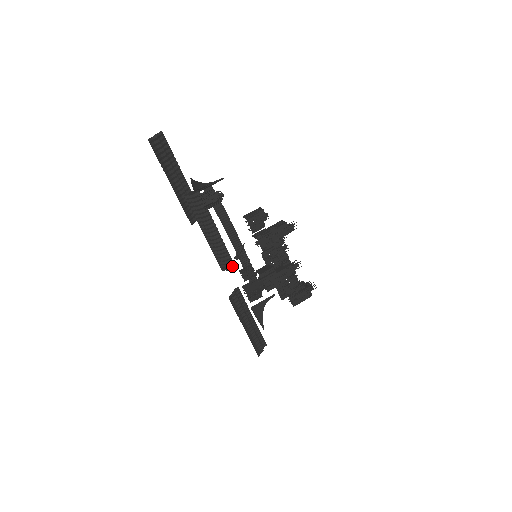
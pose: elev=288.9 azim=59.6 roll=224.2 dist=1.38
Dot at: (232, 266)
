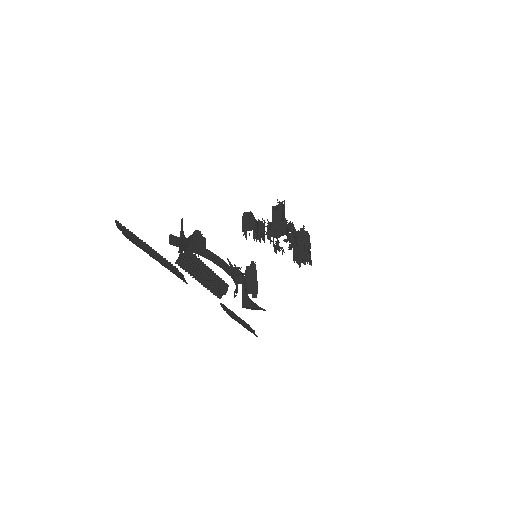
Dot at: (226, 287)
